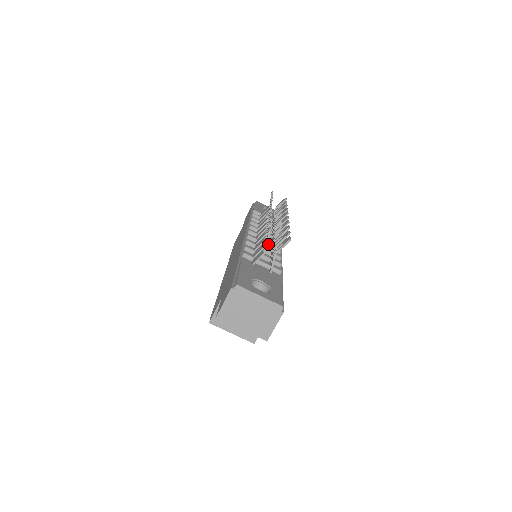
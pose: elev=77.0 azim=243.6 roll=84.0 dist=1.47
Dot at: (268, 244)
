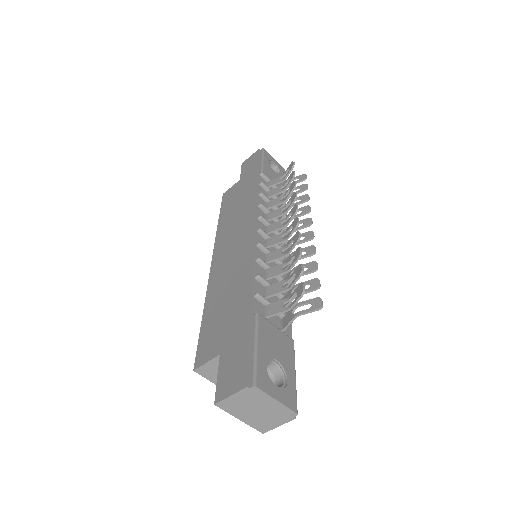
Dot at: occluded
